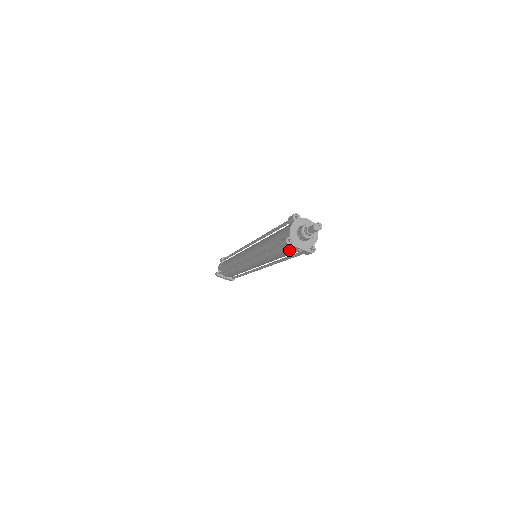
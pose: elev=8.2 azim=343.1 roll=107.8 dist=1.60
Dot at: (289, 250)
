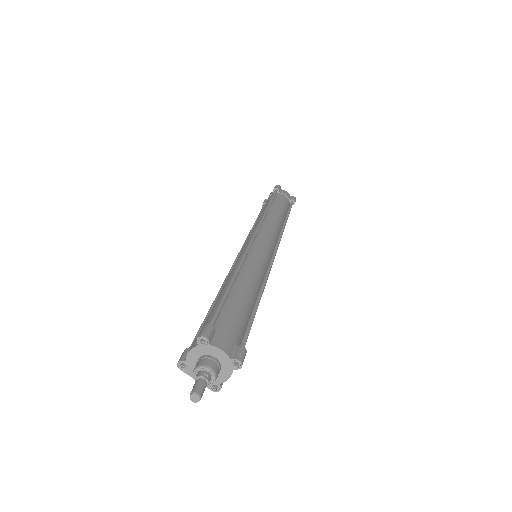
Dot at: occluded
